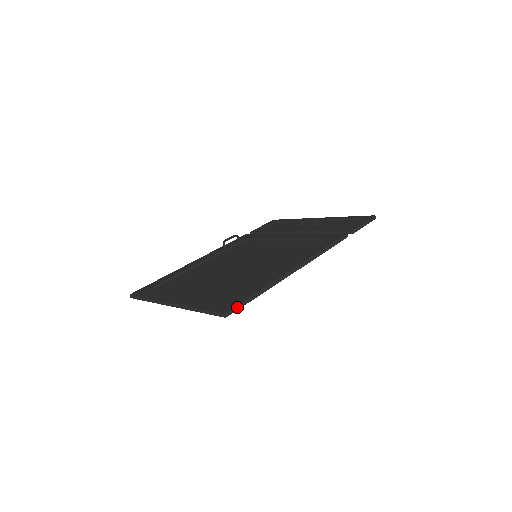
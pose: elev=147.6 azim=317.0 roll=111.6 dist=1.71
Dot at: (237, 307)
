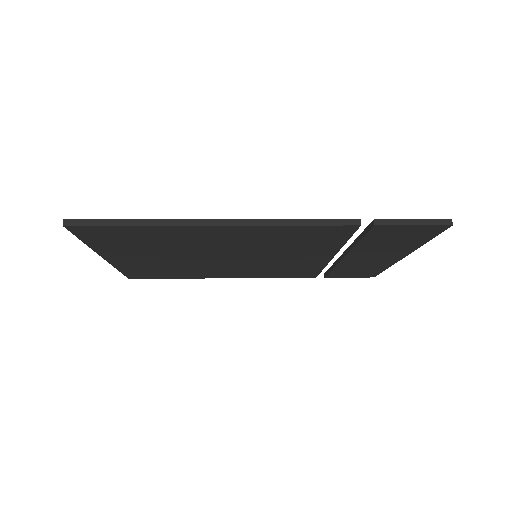
Dot at: (87, 222)
